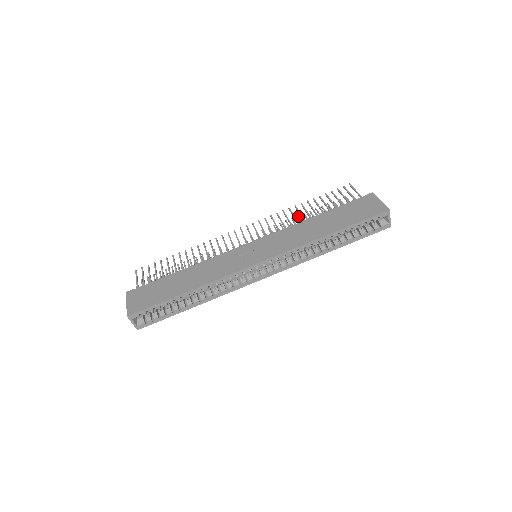
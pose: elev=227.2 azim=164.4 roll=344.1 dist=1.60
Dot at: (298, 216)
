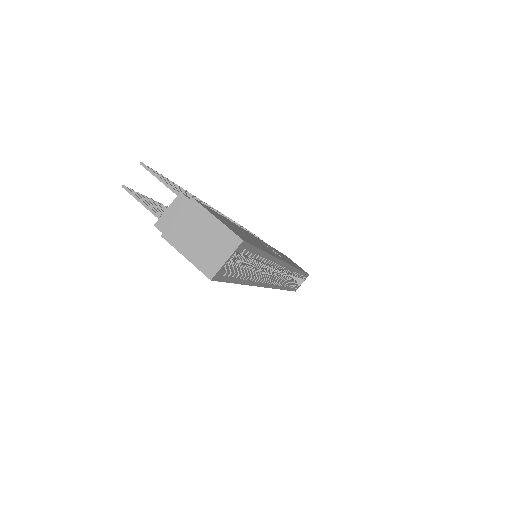
Dot at: occluded
